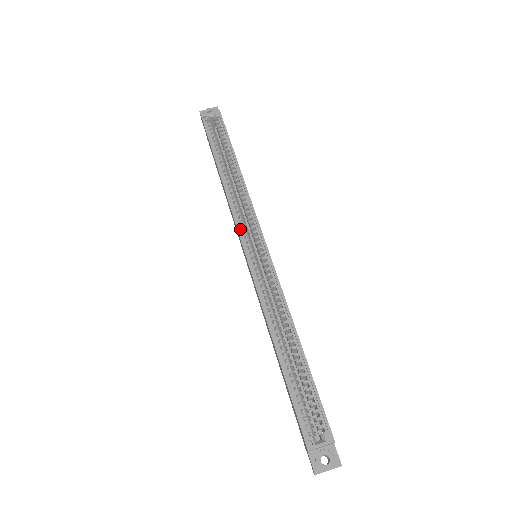
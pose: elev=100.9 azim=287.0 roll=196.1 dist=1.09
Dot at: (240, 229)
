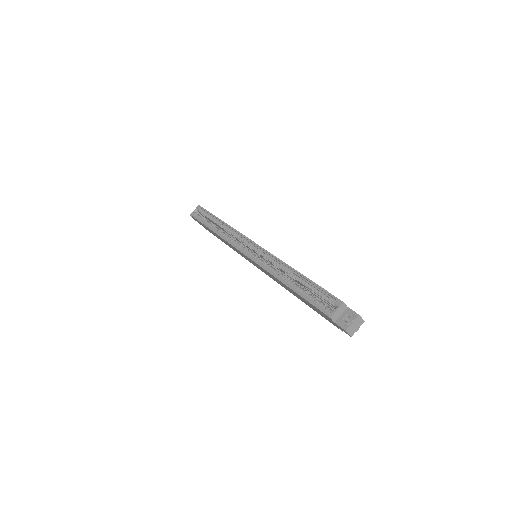
Dot at: (237, 247)
